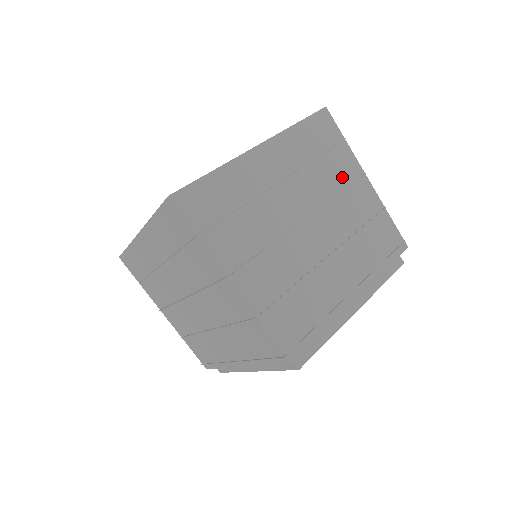
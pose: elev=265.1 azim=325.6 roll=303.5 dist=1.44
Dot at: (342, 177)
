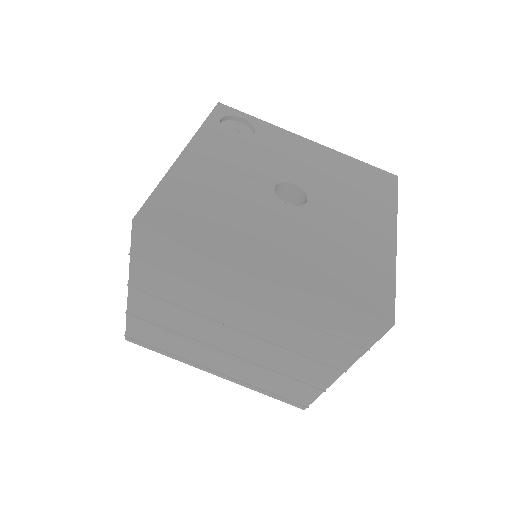
Dot at: (317, 352)
